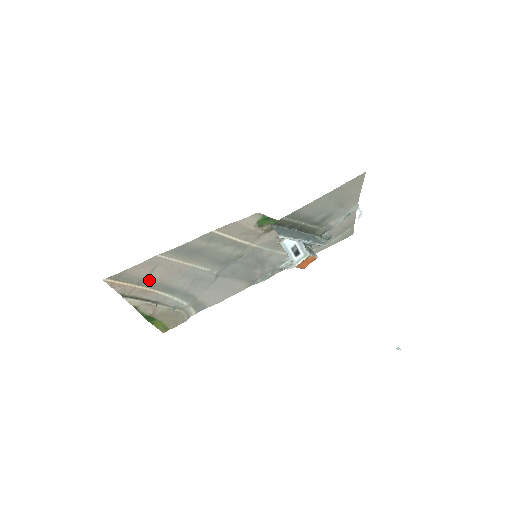
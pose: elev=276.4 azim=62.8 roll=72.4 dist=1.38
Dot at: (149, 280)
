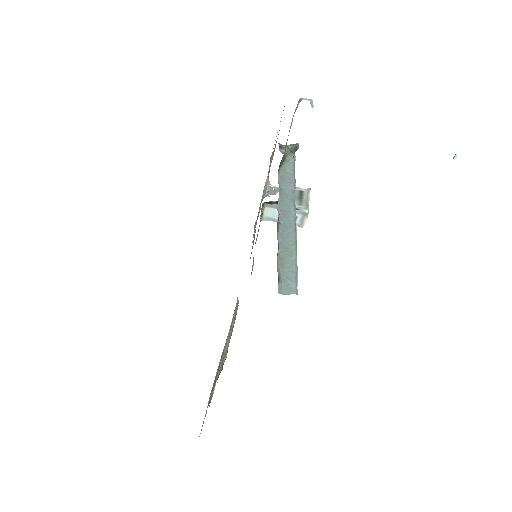
Dot at: occluded
